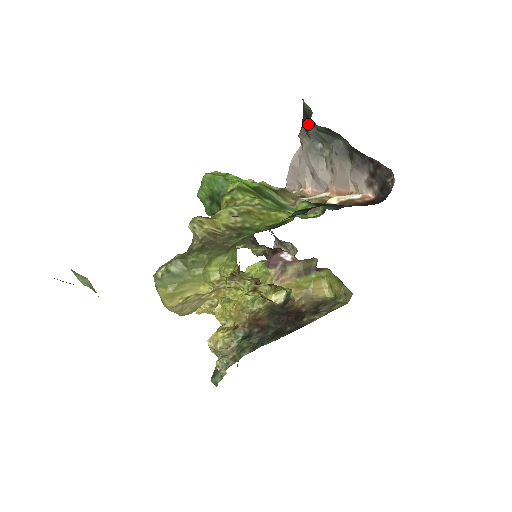
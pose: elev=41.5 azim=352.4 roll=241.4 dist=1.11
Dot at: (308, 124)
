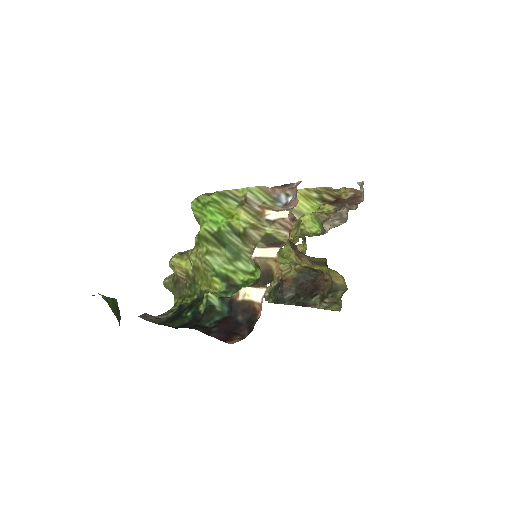
Dot at: occluded
